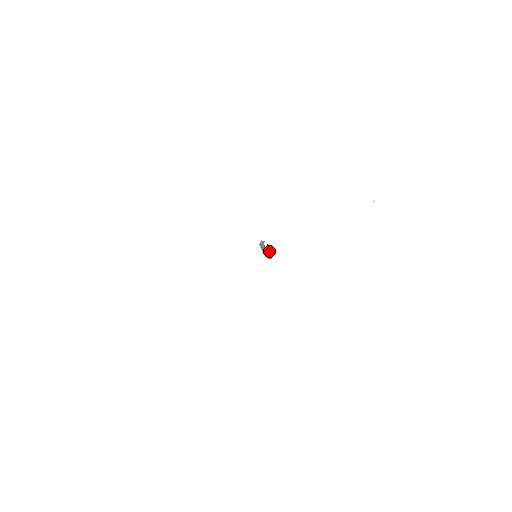
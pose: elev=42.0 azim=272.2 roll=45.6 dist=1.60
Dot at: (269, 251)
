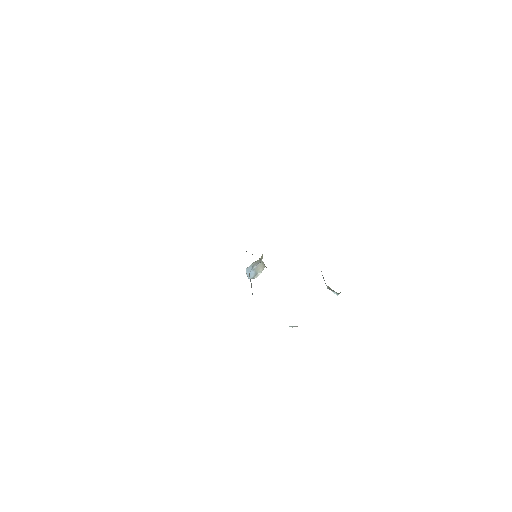
Dot at: occluded
